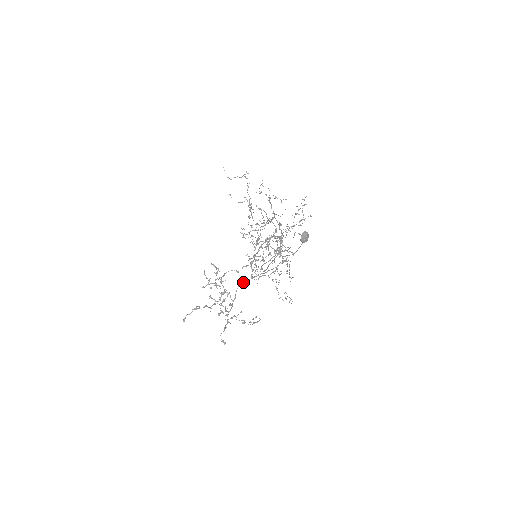
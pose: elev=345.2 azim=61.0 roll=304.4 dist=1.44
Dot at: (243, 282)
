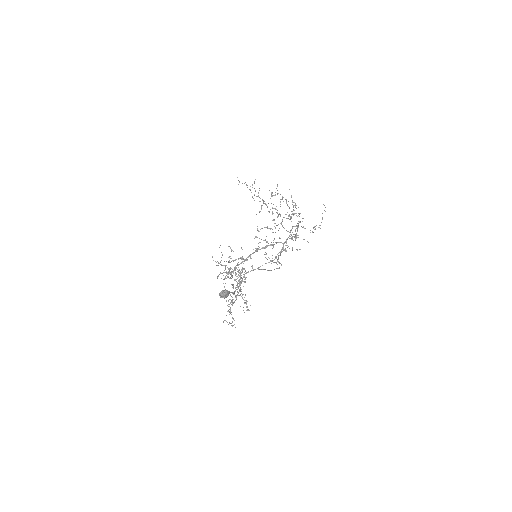
Dot at: occluded
